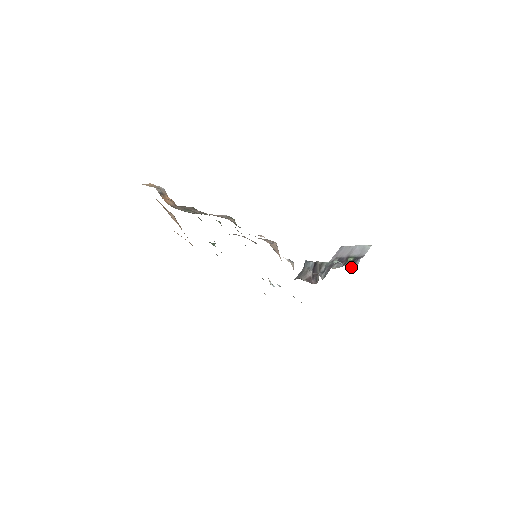
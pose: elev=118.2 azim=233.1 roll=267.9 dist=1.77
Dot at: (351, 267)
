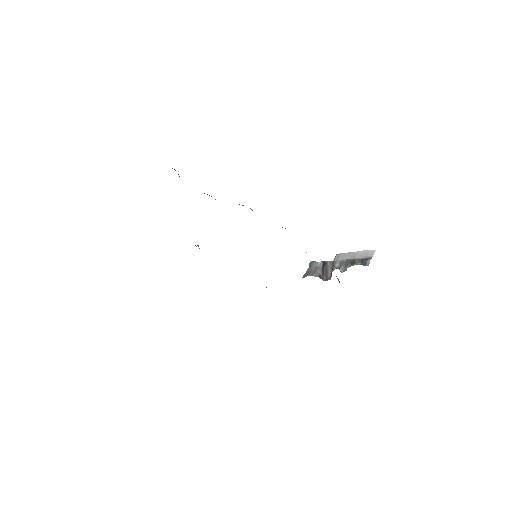
Dot at: (364, 265)
